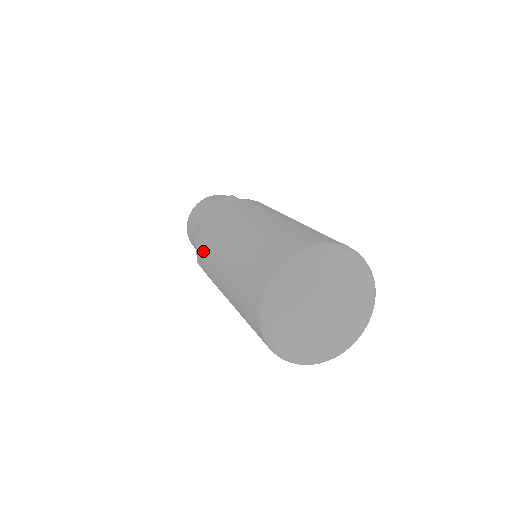
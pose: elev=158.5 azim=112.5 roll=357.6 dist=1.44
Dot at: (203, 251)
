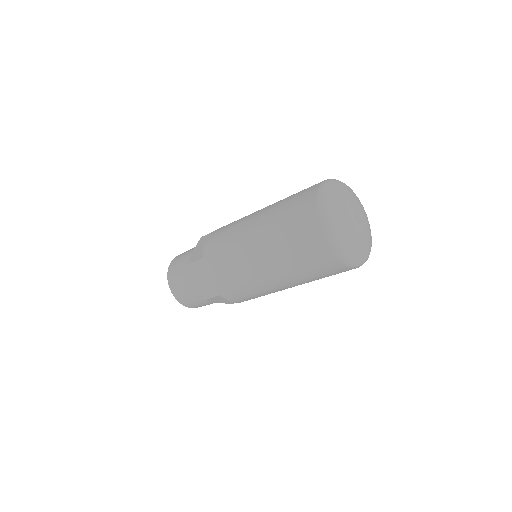
Dot at: (220, 268)
